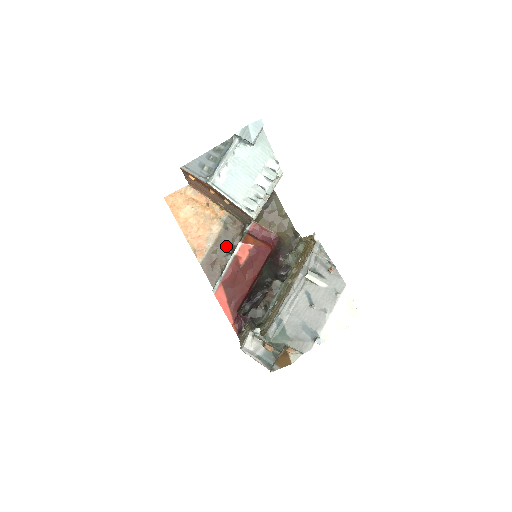
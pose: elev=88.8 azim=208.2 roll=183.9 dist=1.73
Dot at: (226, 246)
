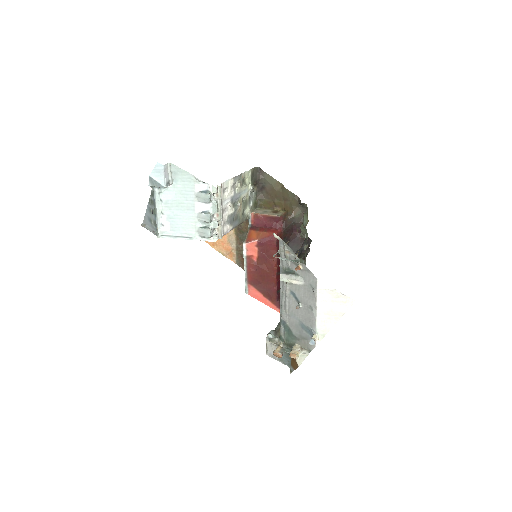
Dot at: occluded
